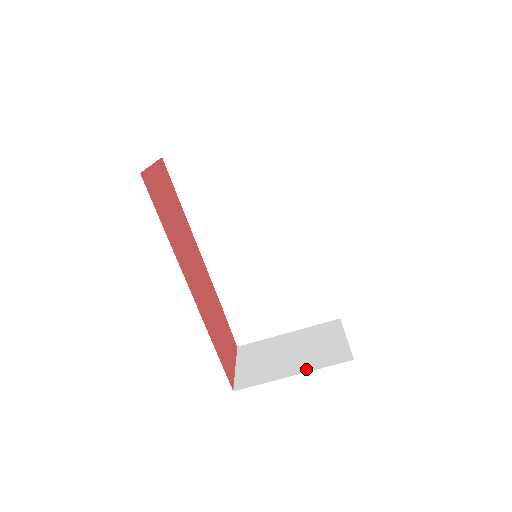
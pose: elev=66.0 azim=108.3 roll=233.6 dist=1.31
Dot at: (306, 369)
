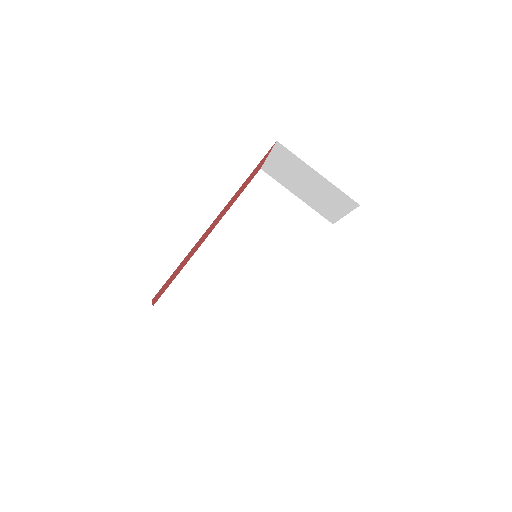
Dot at: occluded
